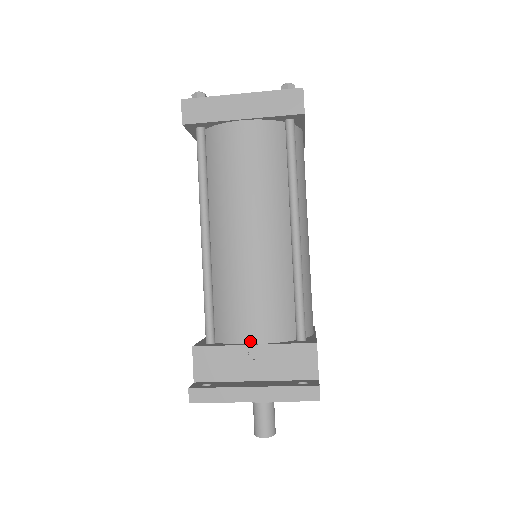
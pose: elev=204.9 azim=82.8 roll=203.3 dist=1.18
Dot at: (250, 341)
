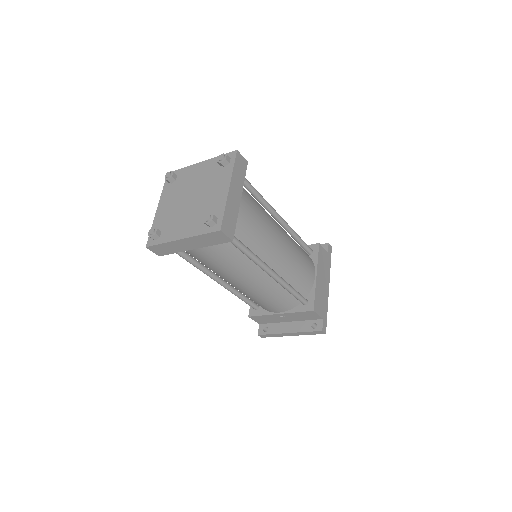
Dot at: (277, 312)
